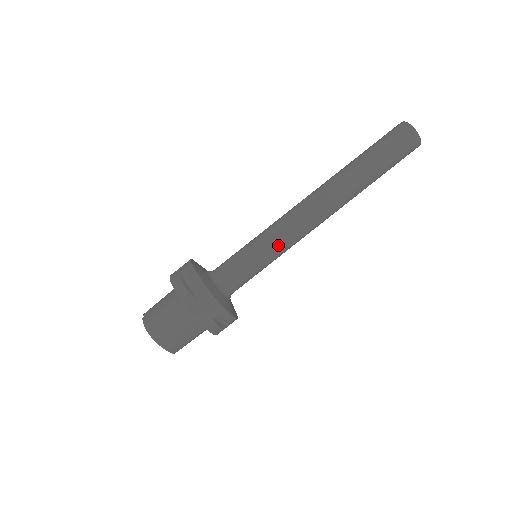
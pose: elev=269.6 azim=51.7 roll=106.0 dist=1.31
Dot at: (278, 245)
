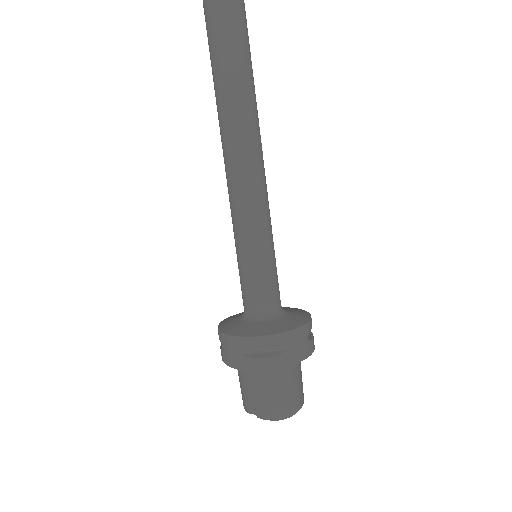
Dot at: (265, 226)
